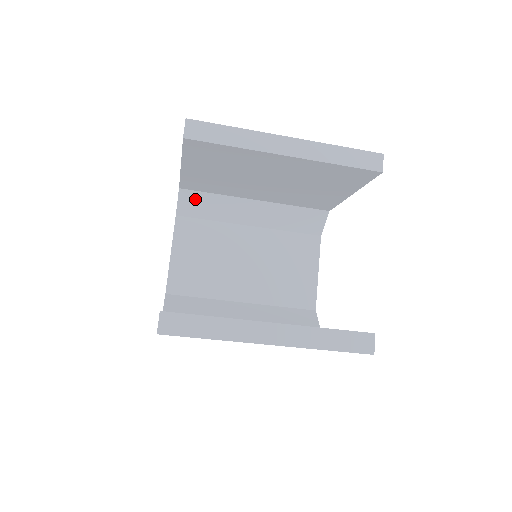
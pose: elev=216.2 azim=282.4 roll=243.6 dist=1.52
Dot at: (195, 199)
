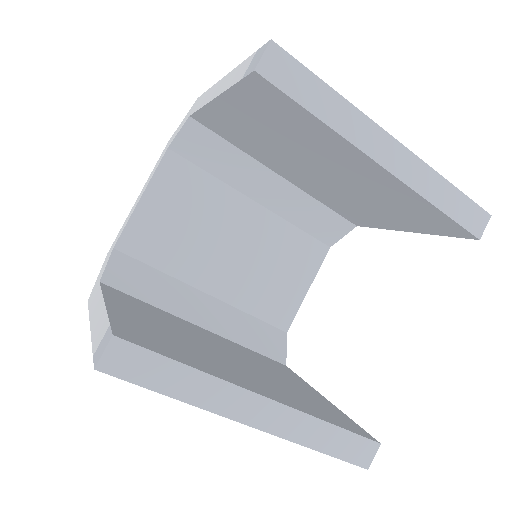
Dot at: (204, 139)
